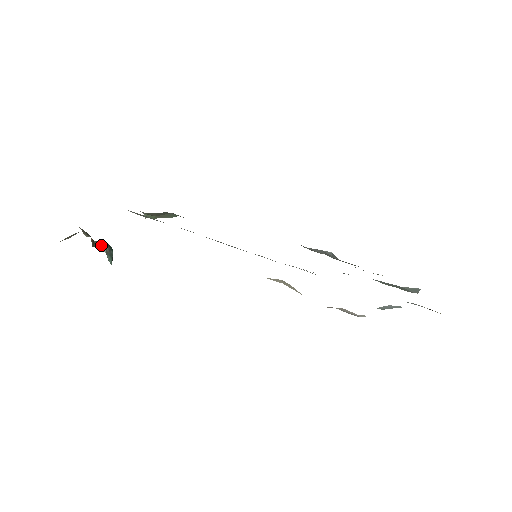
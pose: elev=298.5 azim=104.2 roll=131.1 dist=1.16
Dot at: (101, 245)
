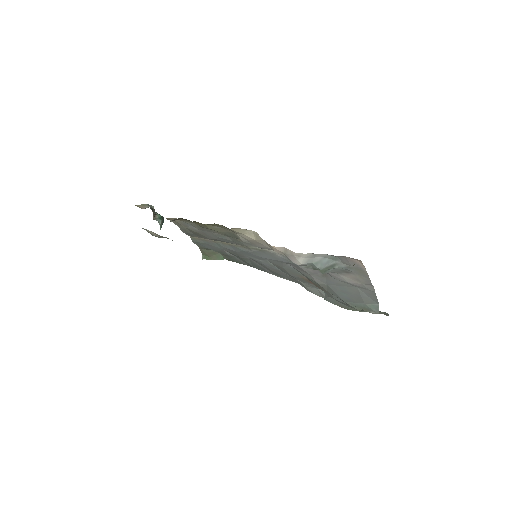
Dot at: (159, 220)
